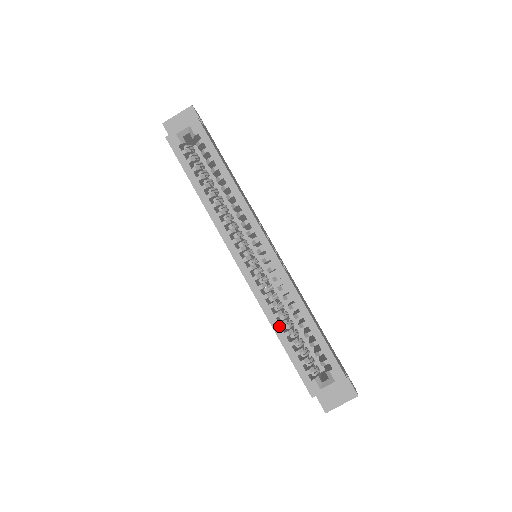
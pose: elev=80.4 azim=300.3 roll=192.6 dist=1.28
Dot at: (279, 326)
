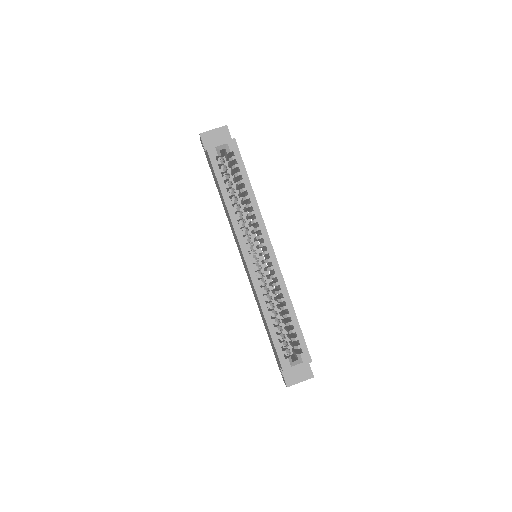
Dot at: (269, 314)
